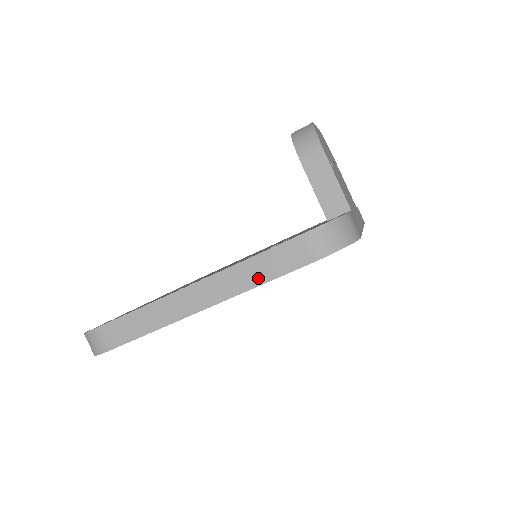
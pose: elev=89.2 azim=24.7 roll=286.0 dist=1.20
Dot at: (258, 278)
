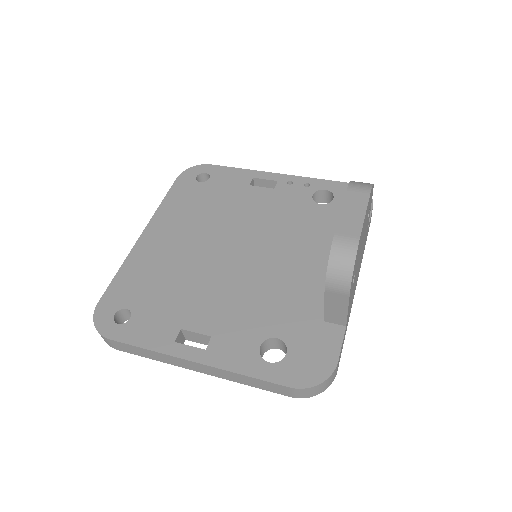
Dot at: (247, 383)
